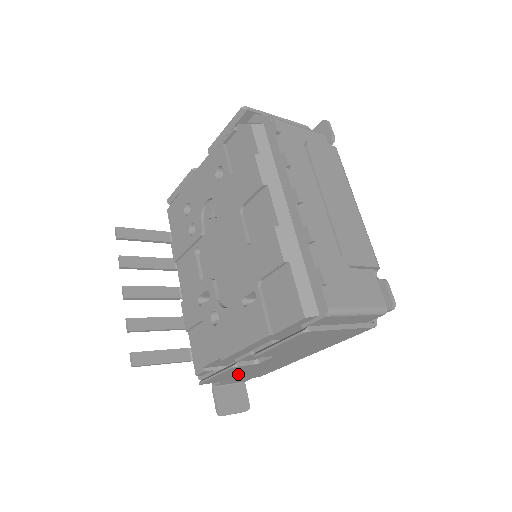
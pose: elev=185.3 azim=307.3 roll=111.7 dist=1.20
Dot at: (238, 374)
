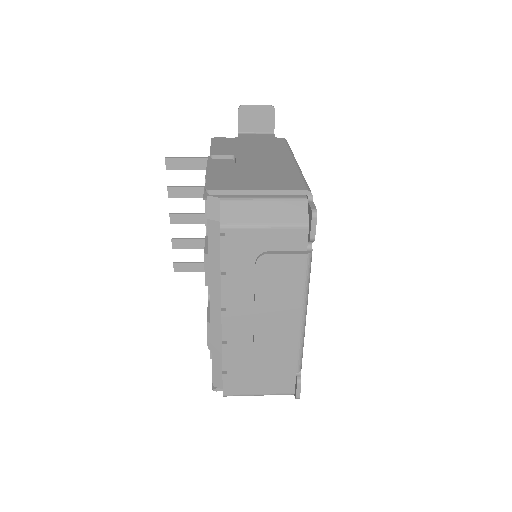
Dot at: occluded
